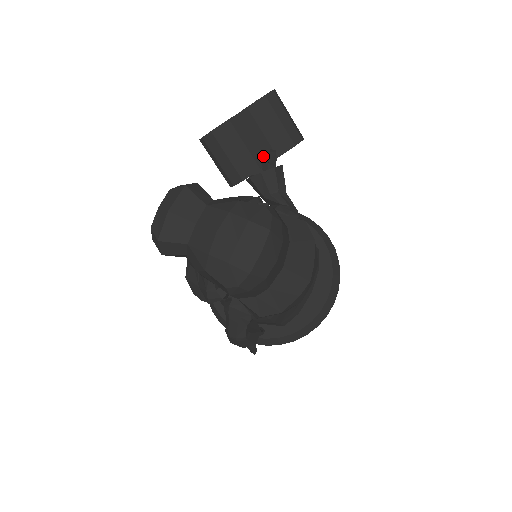
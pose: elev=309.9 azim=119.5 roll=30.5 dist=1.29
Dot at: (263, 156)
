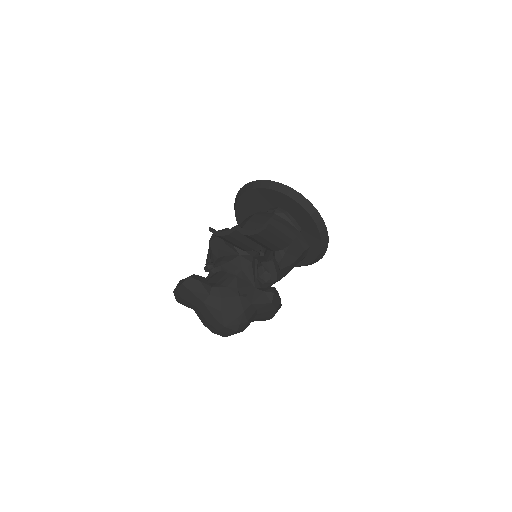
Dot at: occluded
